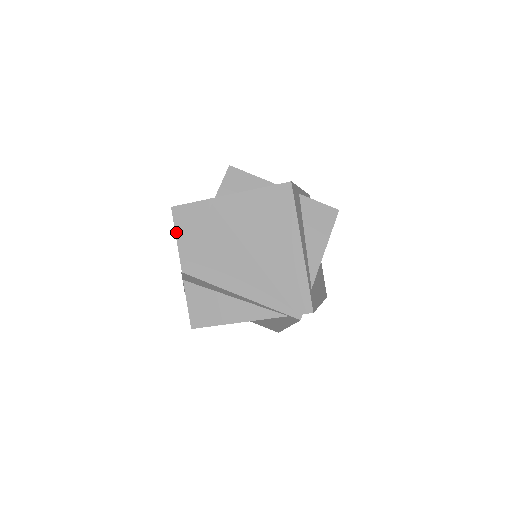
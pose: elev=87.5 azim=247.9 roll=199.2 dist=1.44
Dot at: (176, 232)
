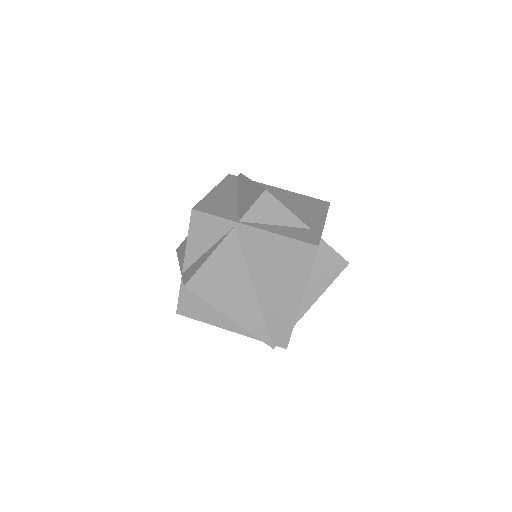
Dot at: (189, 233)
